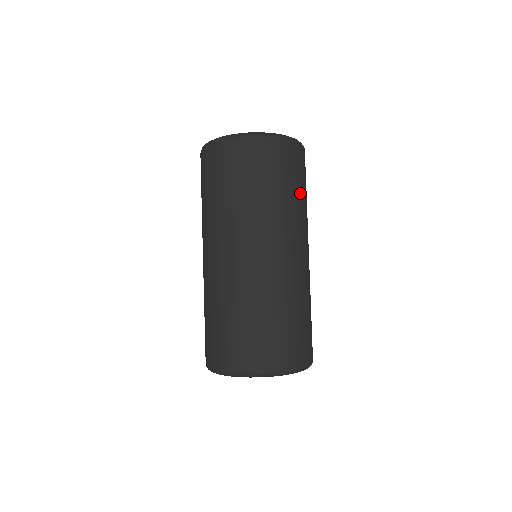
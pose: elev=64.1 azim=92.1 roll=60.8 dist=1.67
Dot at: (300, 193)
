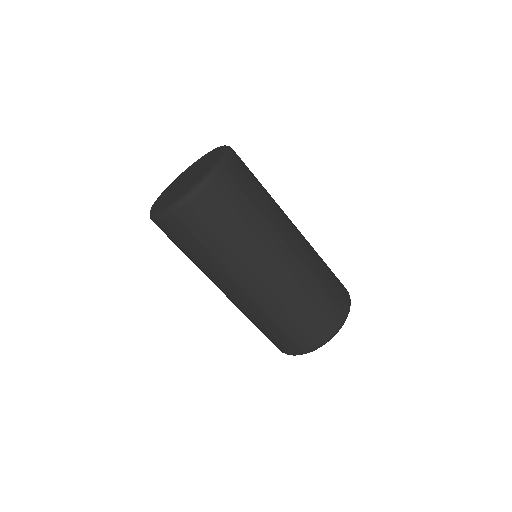
Dot at: (262, 192)
